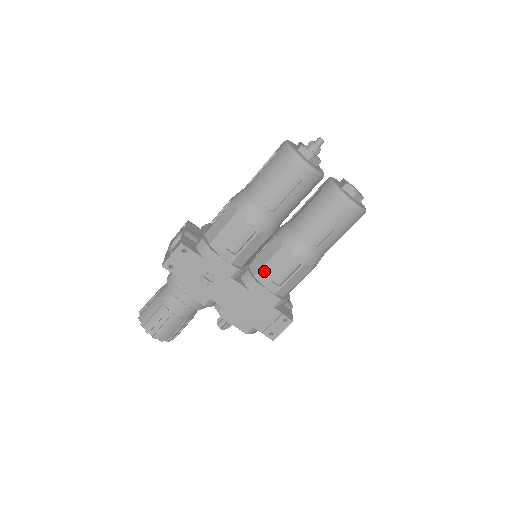
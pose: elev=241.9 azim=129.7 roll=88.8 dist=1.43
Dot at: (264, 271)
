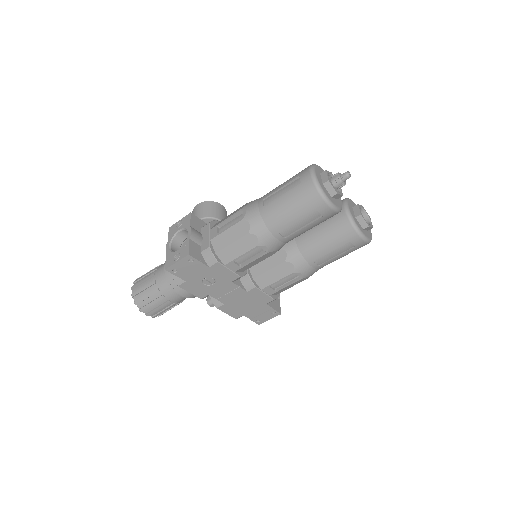
Dot at: (264, 277)
